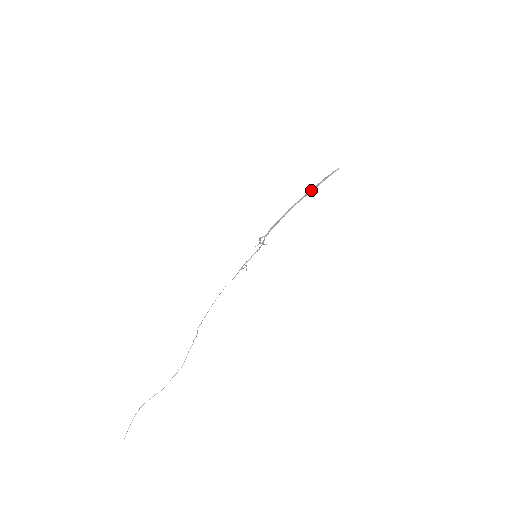
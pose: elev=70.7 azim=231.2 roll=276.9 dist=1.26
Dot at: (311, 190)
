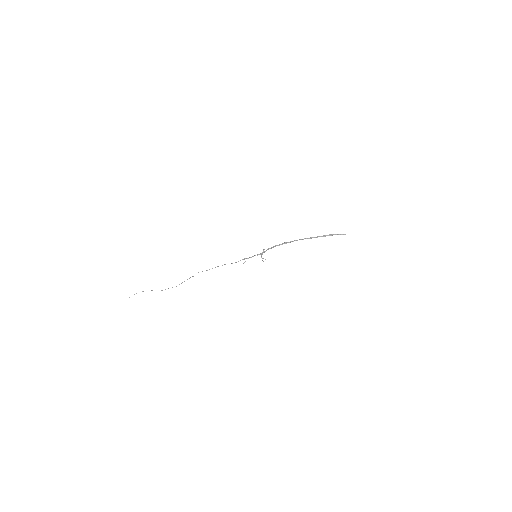
Dot at: (317, 237)
